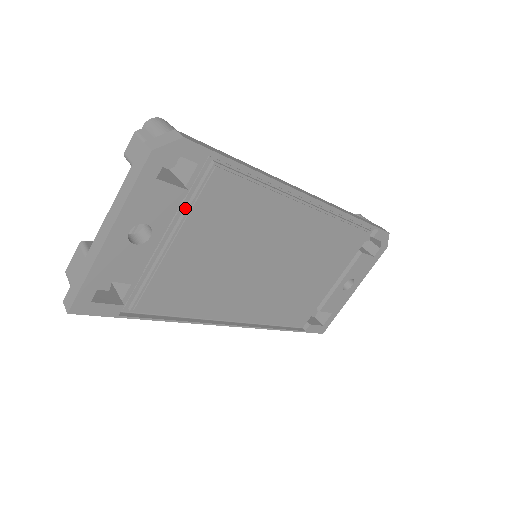
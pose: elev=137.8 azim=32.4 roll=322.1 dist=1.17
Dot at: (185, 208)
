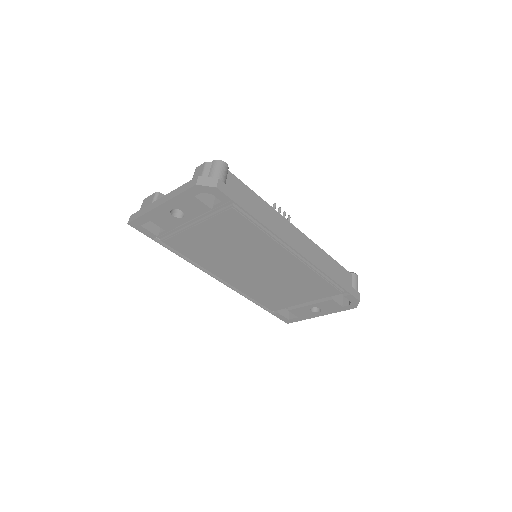
Dot at: (209, 215)
